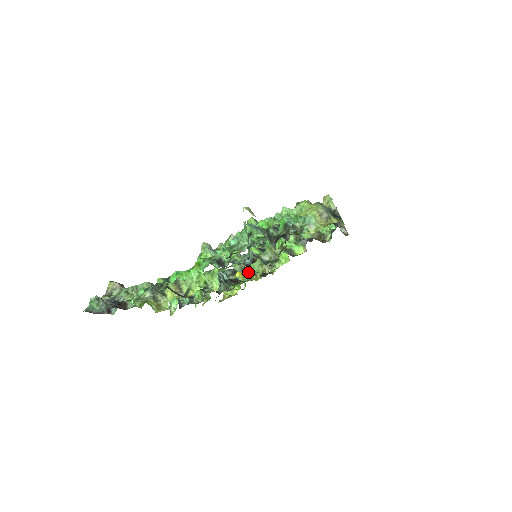
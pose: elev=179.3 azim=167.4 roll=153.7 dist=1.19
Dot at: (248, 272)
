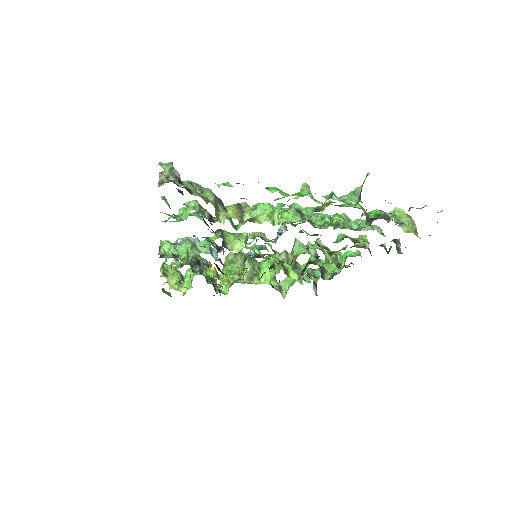
Dot at: (232, 269)
